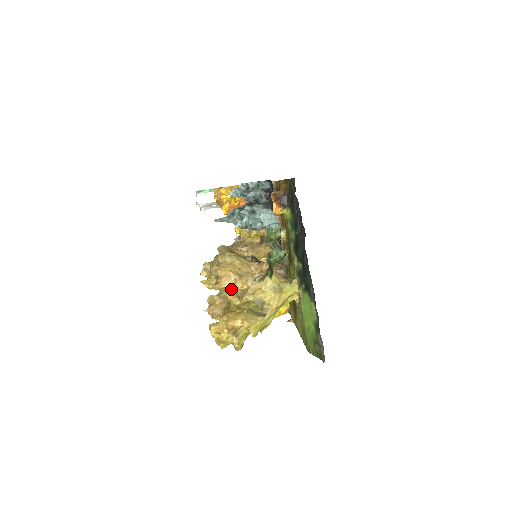
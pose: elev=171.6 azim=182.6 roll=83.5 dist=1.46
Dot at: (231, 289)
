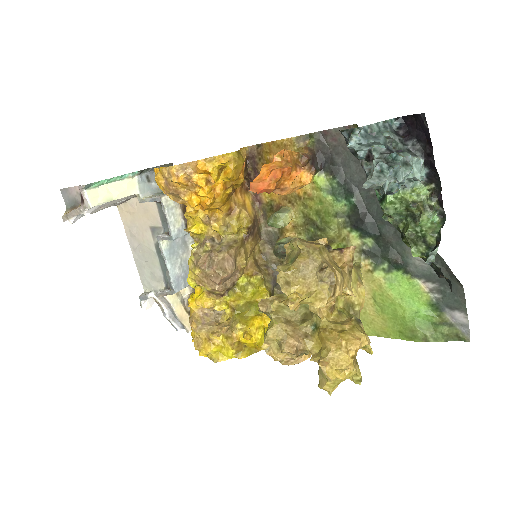
Dot at: (335, 298)
